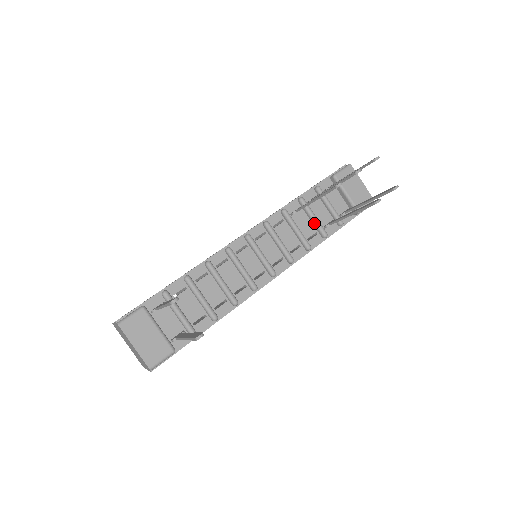
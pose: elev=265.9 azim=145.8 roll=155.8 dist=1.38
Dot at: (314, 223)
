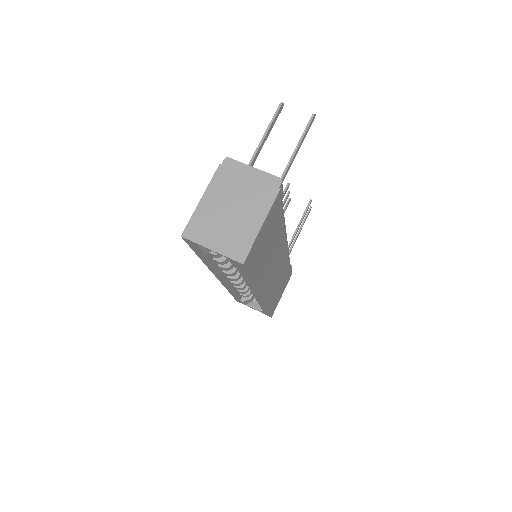
Dot at: occluded
